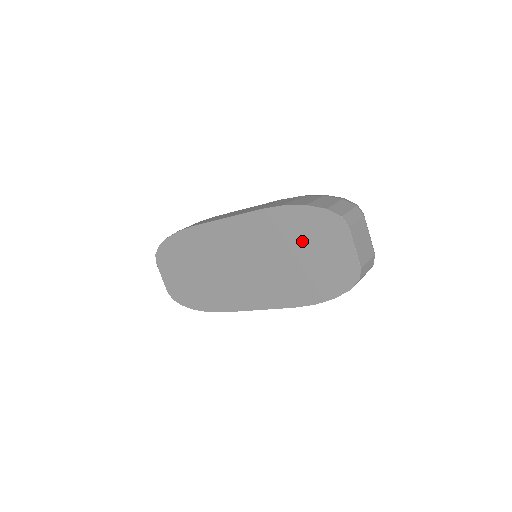
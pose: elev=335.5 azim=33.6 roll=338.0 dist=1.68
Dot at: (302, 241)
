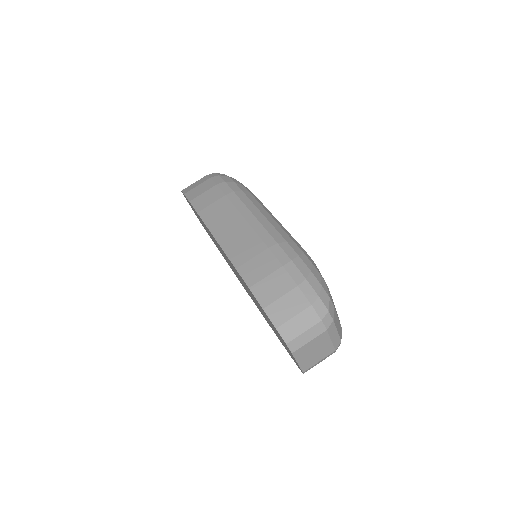
Dot at: occluded
